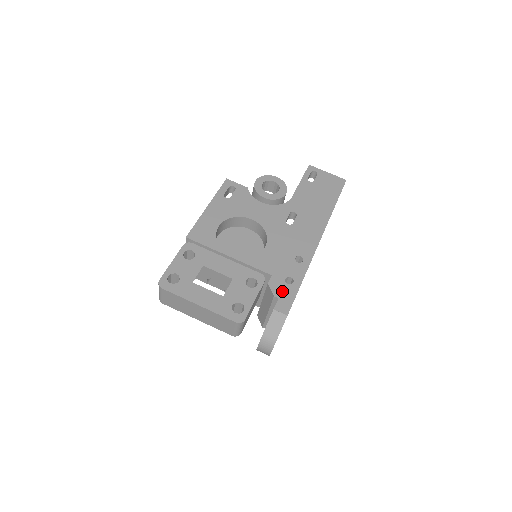
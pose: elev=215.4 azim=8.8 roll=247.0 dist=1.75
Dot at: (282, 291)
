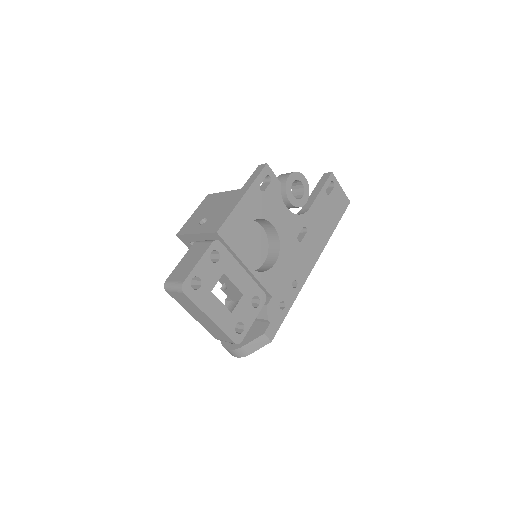
Dot at: (275, 316)
